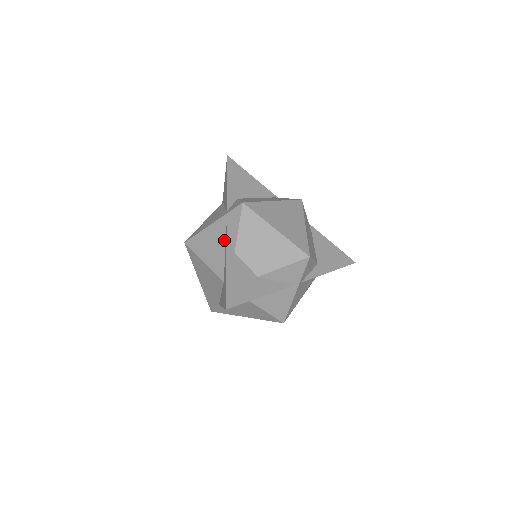
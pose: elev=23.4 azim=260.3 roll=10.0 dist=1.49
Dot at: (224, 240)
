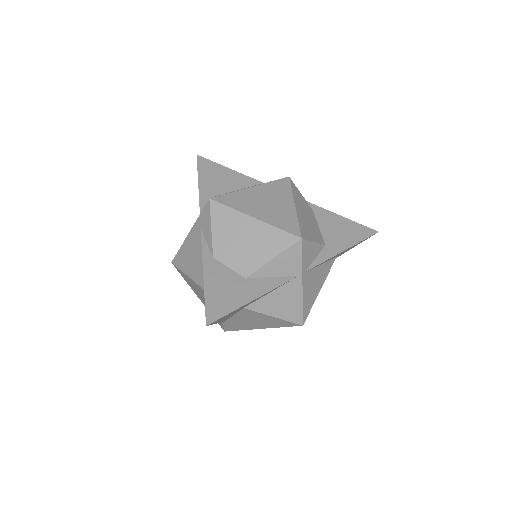
Dot at: occluded
